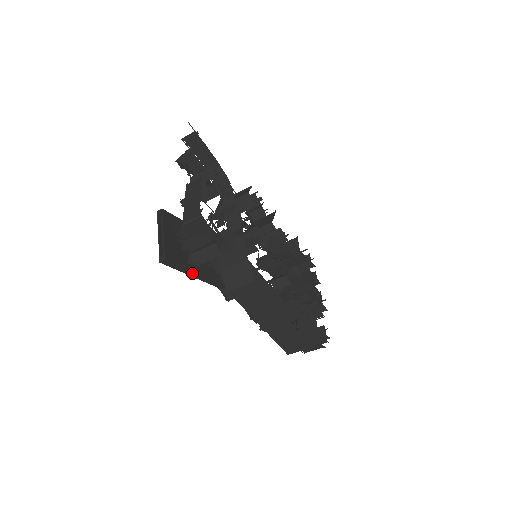
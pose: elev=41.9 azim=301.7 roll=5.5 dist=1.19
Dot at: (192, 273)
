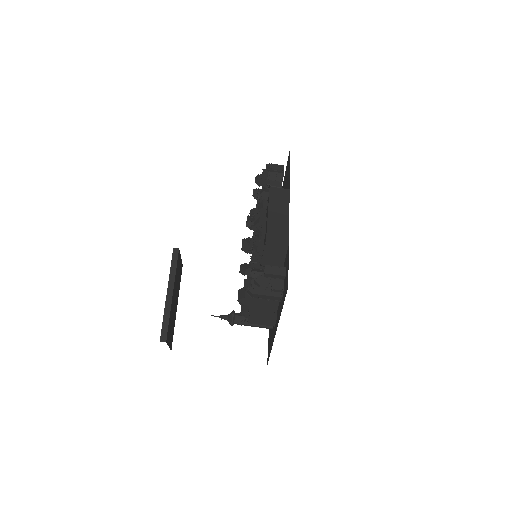
Dot at: (173, 282)
